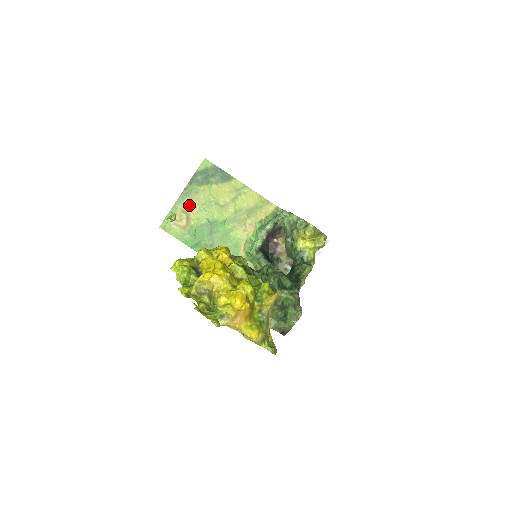
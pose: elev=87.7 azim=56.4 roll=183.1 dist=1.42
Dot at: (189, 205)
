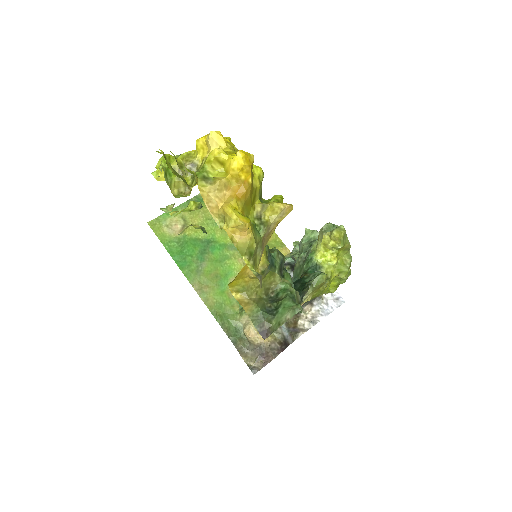
Dot at: (192, 214)
